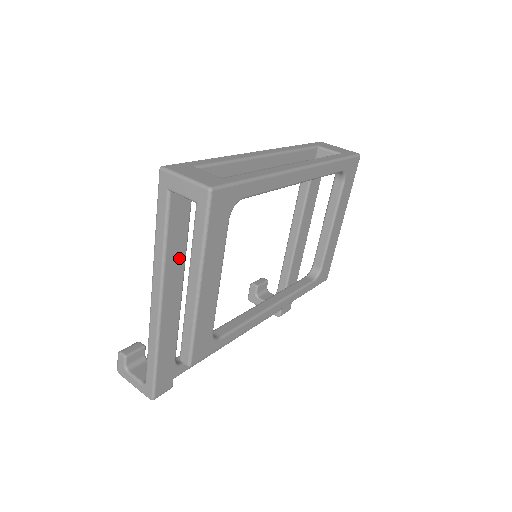
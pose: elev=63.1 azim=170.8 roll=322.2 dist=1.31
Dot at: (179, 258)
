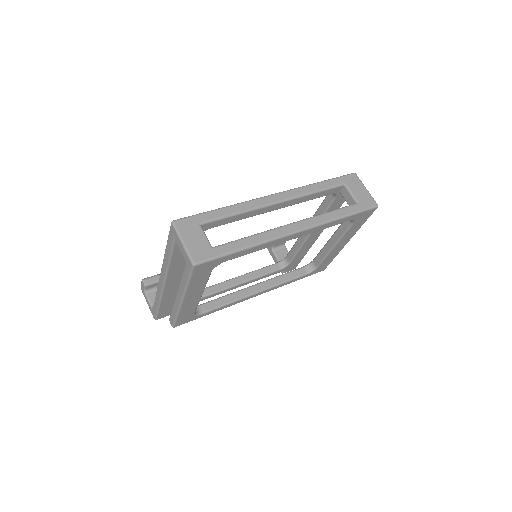
Dot at: (182, 265)
